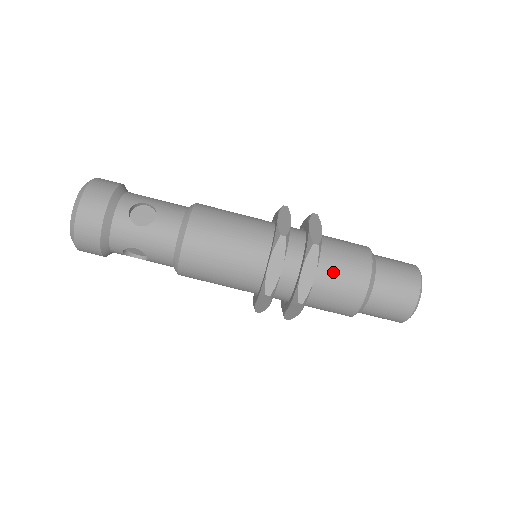
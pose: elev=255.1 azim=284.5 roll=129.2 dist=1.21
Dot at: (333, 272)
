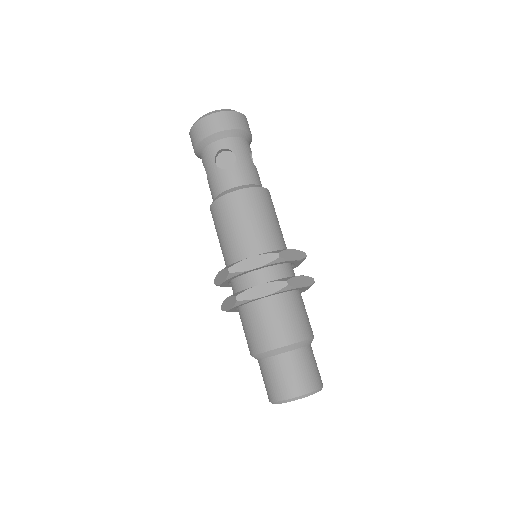
Dot at: (302, 306)
